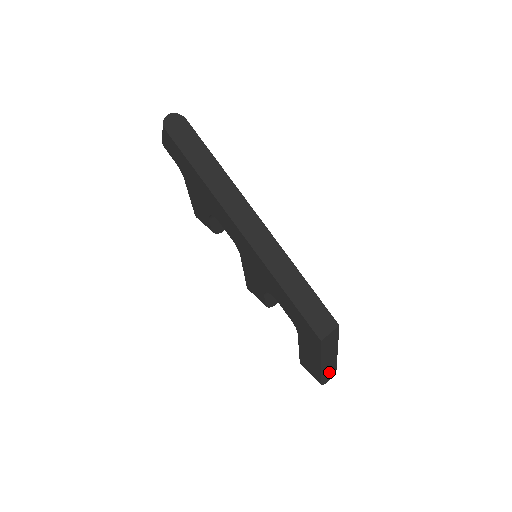
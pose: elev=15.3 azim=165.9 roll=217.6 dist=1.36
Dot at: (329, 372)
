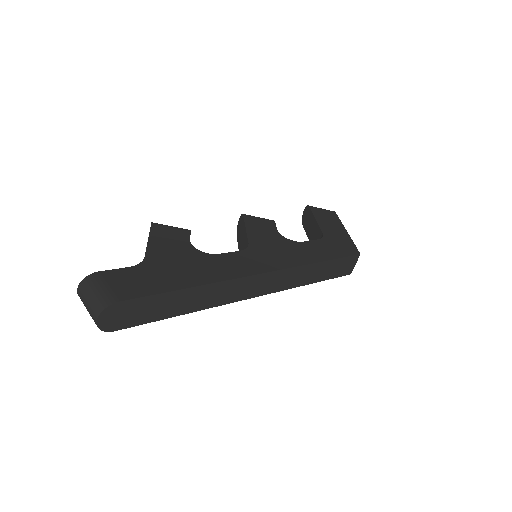
Dot at: occluded
